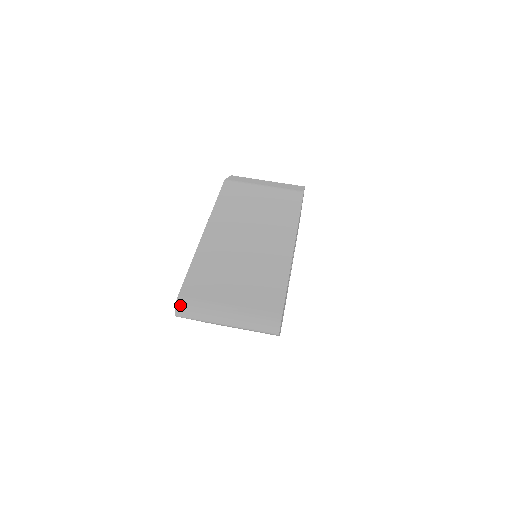
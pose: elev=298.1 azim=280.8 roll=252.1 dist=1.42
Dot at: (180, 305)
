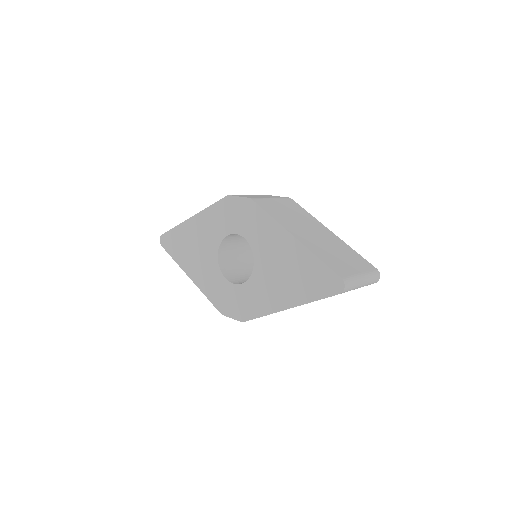
Dot at: (346, 283)
